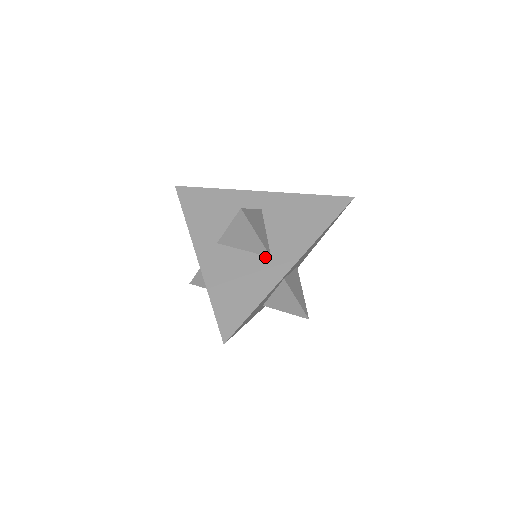
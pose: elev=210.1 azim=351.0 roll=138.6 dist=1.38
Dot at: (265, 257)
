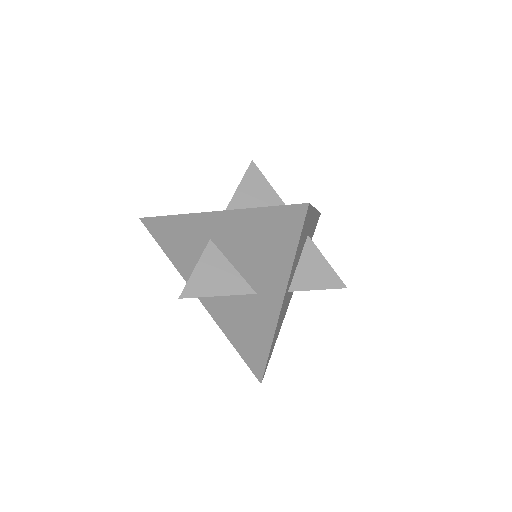
Dot at: occluded
